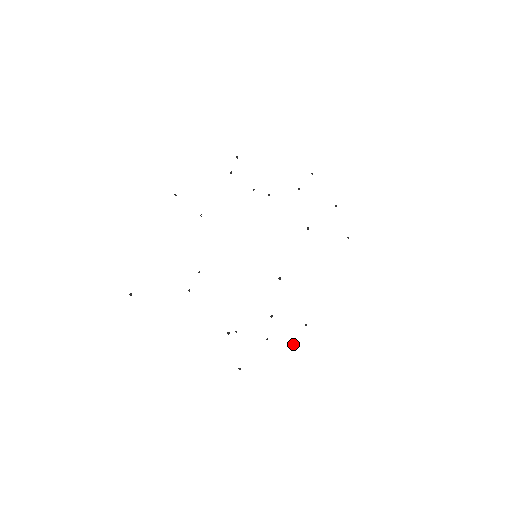
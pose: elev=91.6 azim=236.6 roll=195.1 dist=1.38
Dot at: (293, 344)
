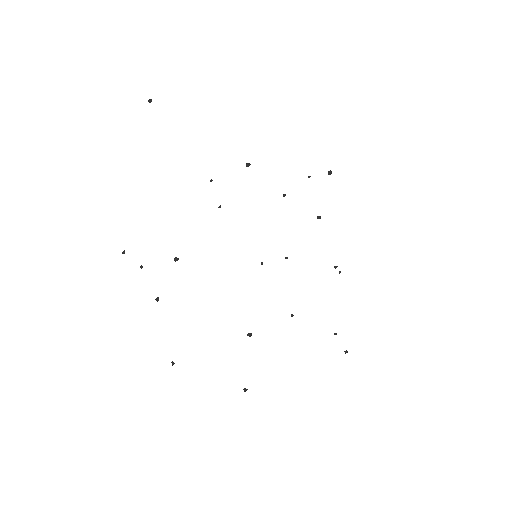
Dot at: (251, 335)
